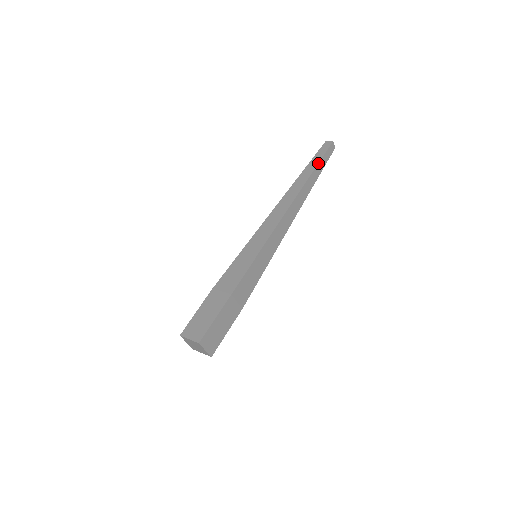
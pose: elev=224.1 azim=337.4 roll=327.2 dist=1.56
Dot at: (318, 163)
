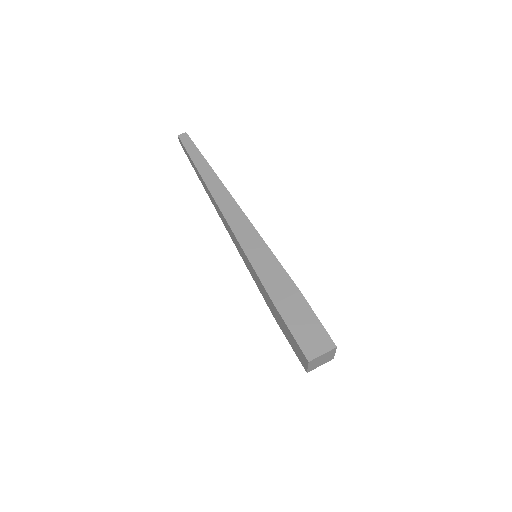
Dot at: (201, 154)
